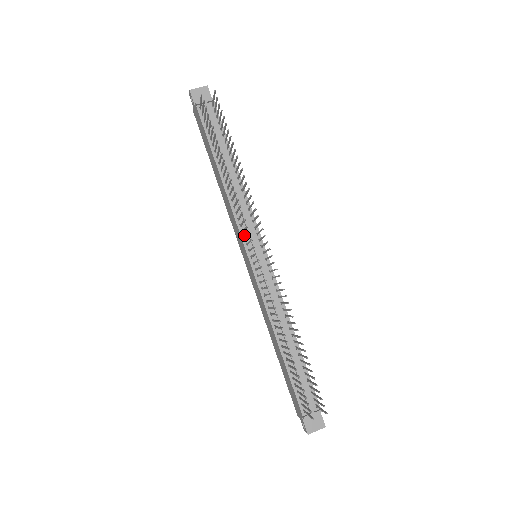
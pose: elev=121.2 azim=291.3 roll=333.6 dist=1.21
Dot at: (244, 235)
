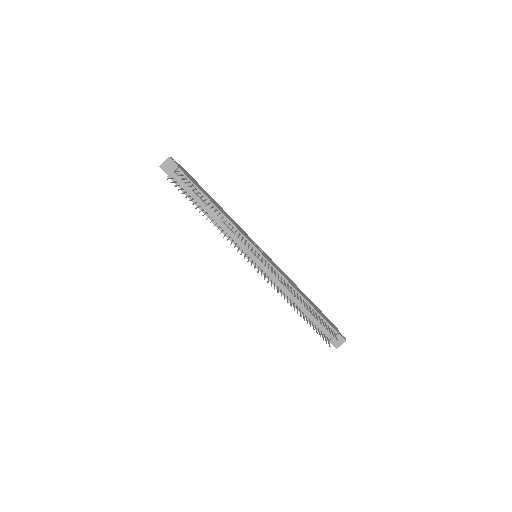
Dot at: (241, 249)
